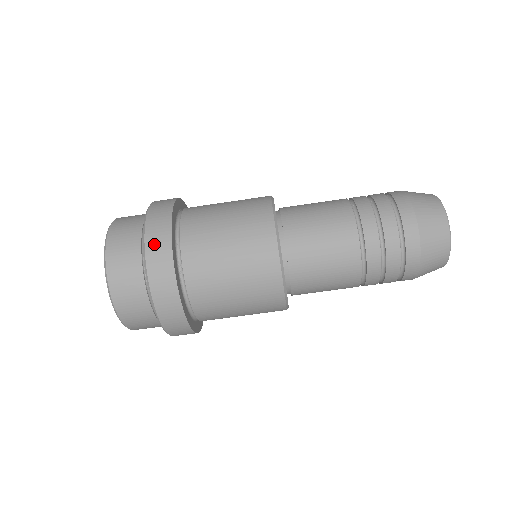
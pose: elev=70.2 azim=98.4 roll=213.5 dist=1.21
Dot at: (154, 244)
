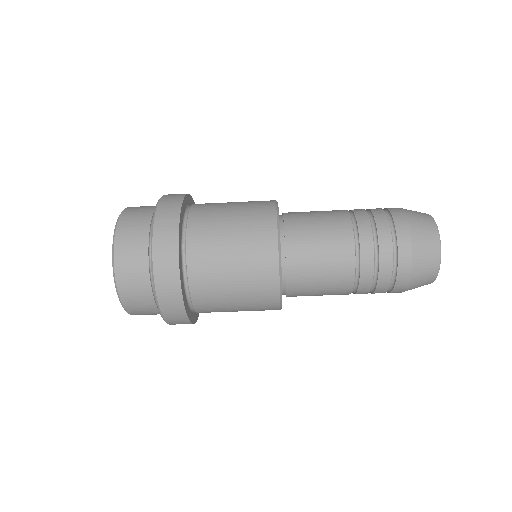
Dot at: (163, 218)
